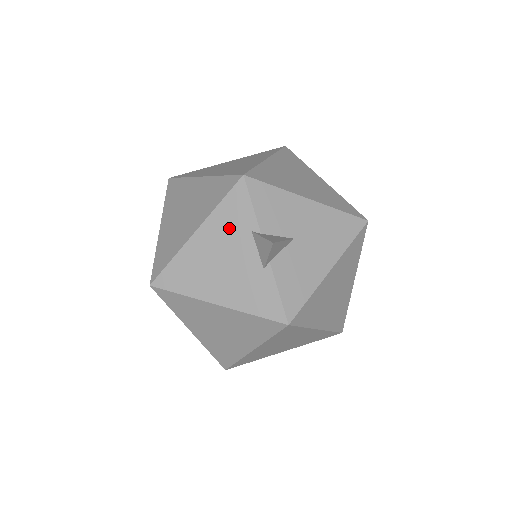
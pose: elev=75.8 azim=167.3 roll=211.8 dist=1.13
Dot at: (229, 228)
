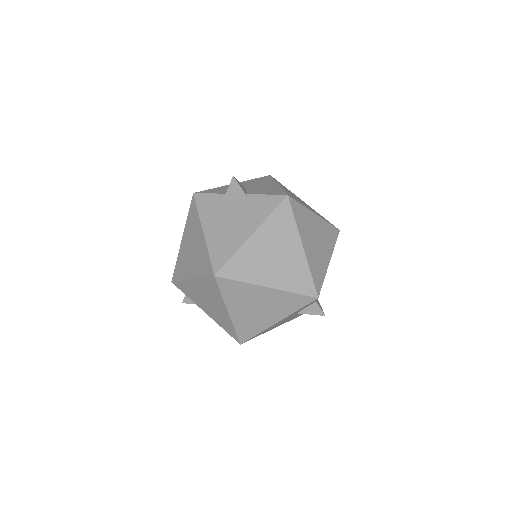
Dot at: (214, 210)
